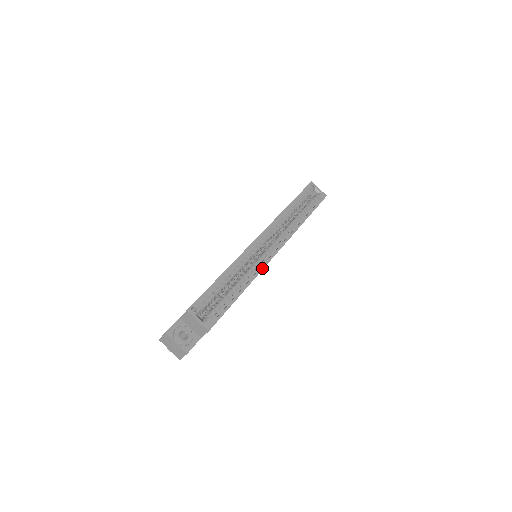
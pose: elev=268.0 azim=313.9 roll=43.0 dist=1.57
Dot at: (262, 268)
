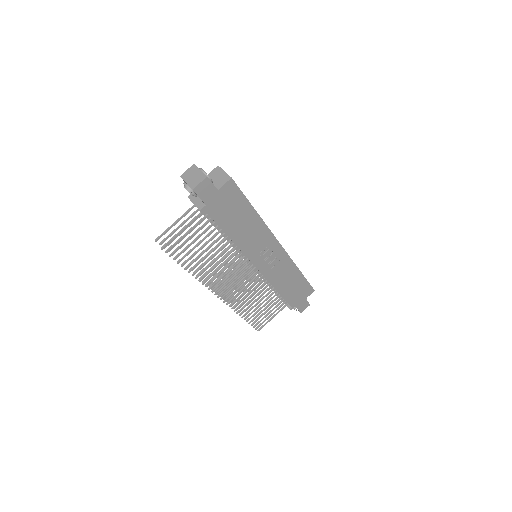
Dot at: (270, 230)
